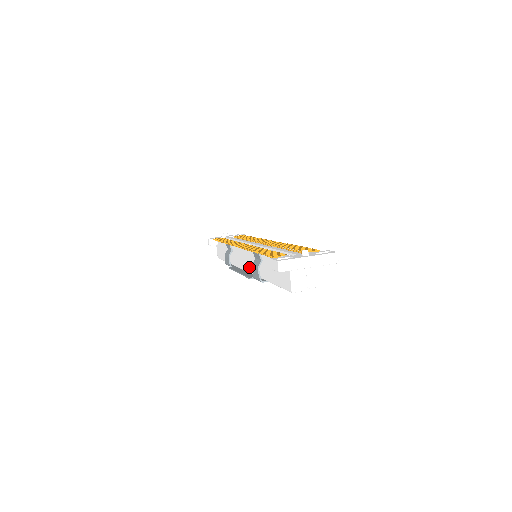
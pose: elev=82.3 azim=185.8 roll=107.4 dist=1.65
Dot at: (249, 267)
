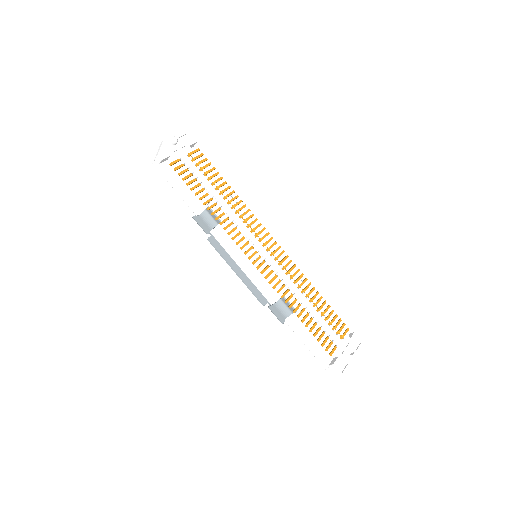
Dot at: (256, 282)
